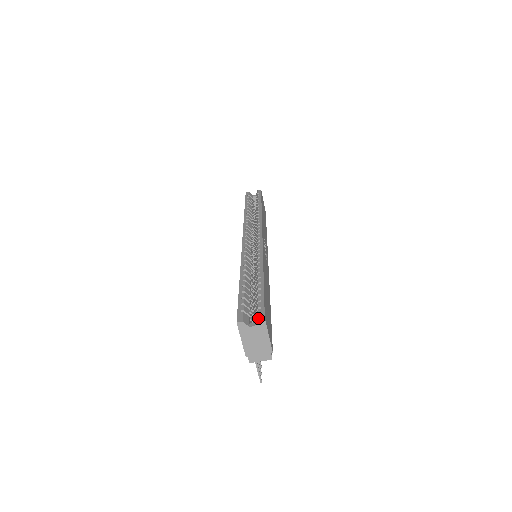
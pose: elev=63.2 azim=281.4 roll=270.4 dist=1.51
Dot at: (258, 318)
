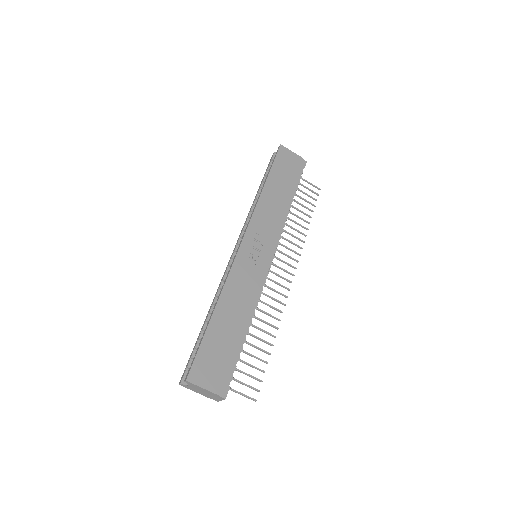
Dot at: (184, 381)
